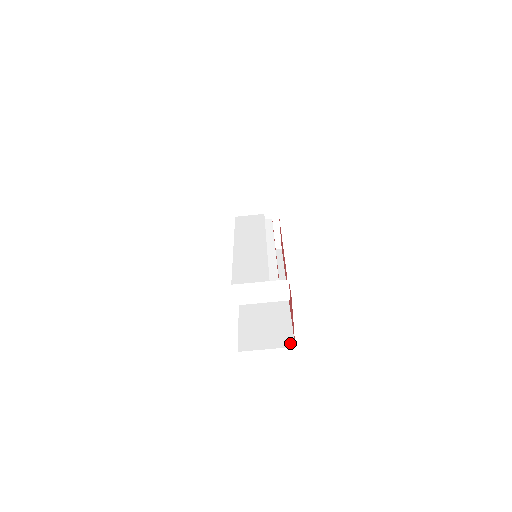
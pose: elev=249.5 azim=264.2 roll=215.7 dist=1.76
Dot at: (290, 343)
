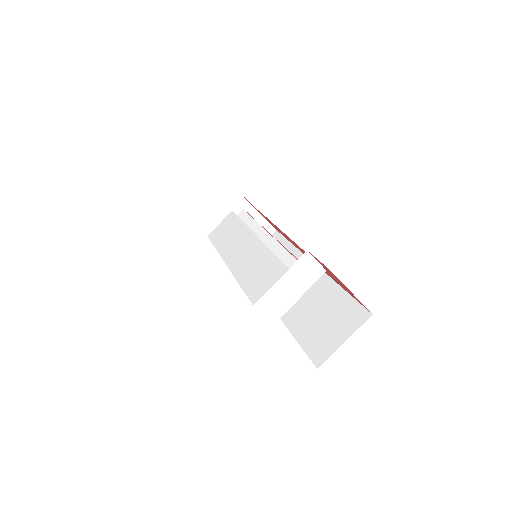
Dot at: (364, 315)
